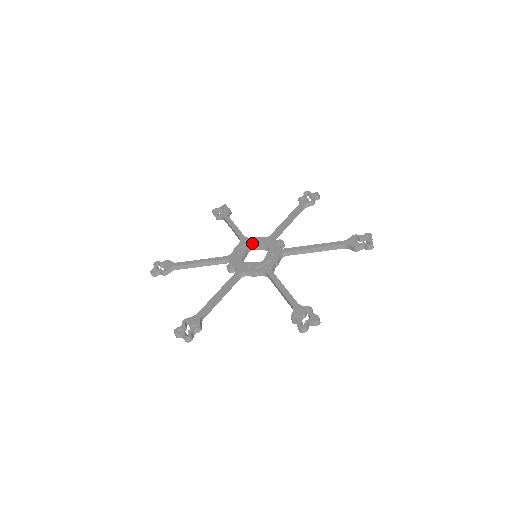
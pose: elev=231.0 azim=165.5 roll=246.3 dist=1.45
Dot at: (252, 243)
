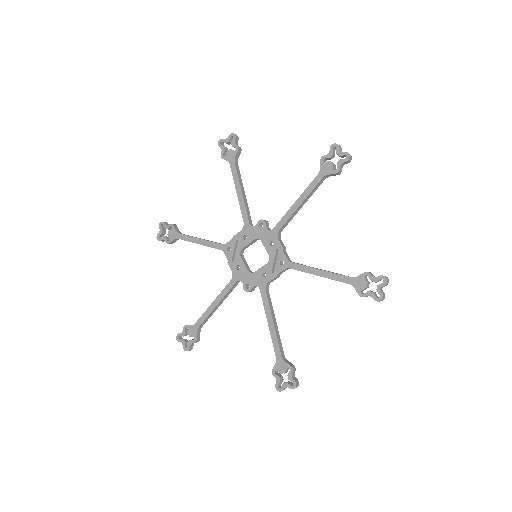
Dot at: (238, 246)
